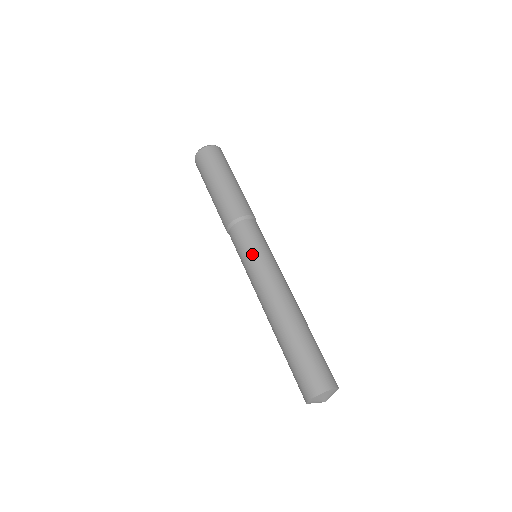
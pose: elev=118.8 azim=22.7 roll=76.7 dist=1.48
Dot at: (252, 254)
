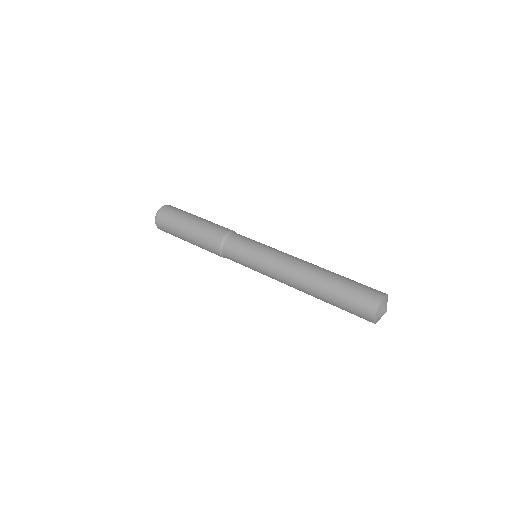
Dot at: (252, 256)
